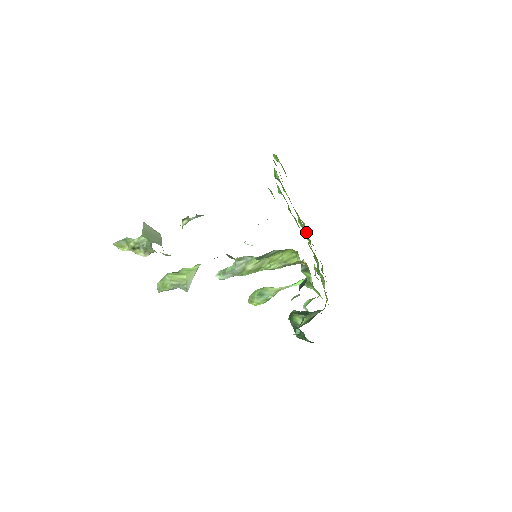
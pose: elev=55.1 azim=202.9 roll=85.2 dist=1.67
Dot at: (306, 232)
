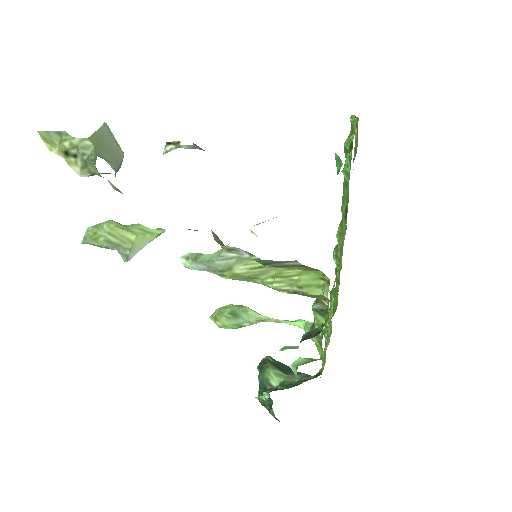
Dot at: (342, 254)
